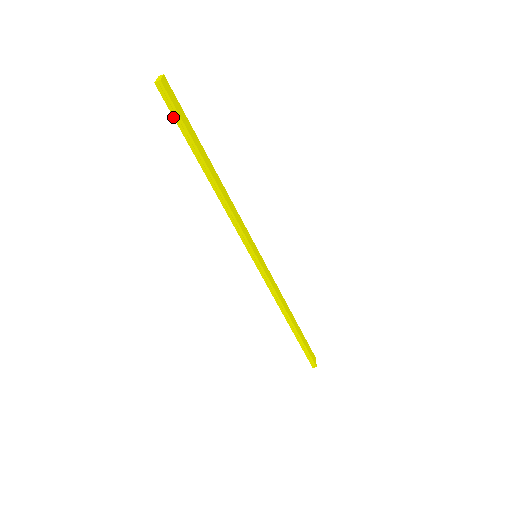
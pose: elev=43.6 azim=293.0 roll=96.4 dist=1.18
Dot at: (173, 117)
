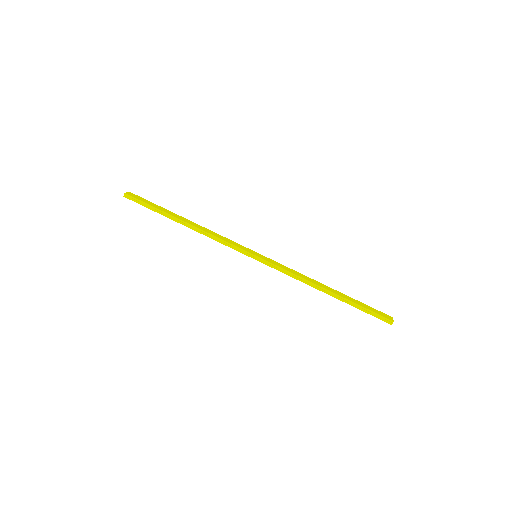
Dot at: occluded
